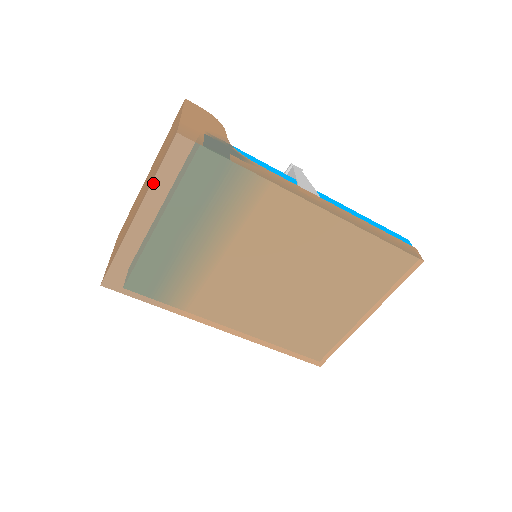
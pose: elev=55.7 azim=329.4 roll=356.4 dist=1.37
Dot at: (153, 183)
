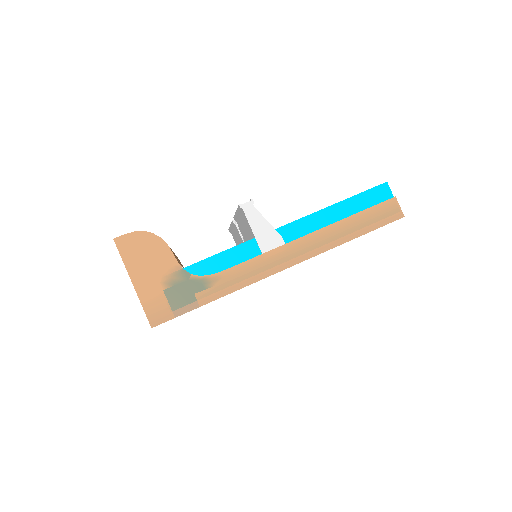
Dot at: occluded
